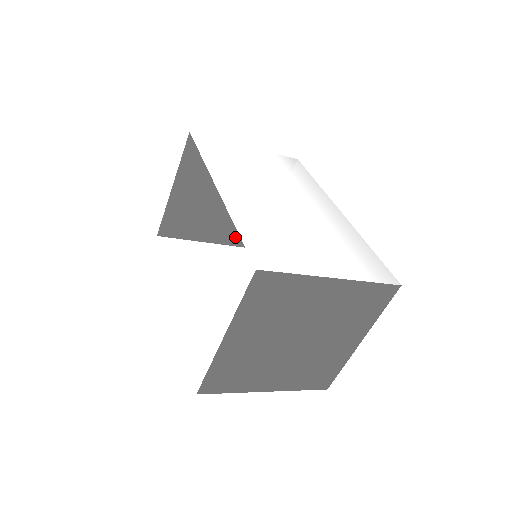
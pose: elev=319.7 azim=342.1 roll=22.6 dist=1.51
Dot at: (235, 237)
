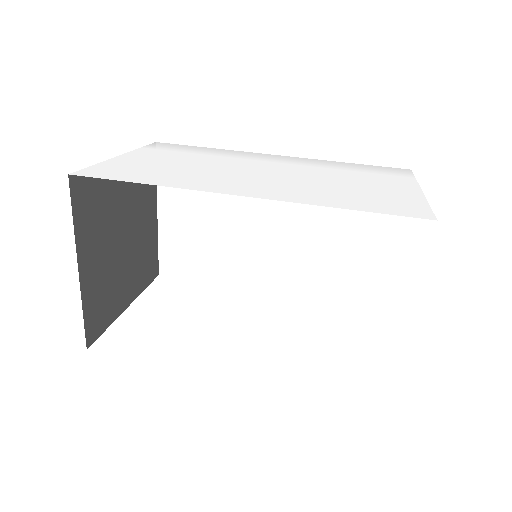
Dot at: (142, 278)
